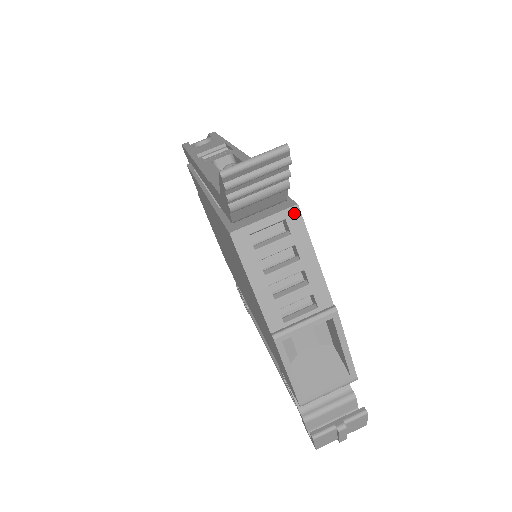
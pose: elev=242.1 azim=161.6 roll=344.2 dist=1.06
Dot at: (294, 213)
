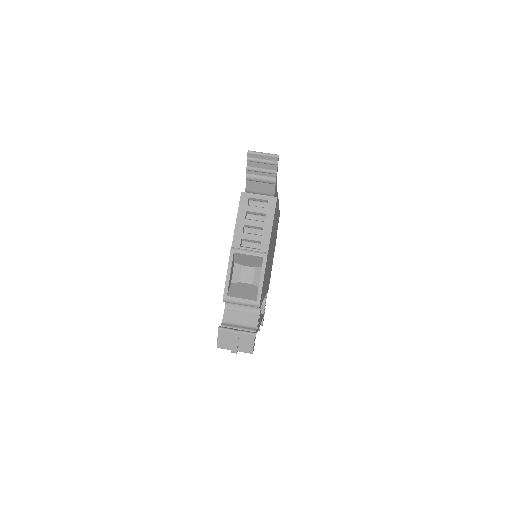
Dot at: (273, 200)
